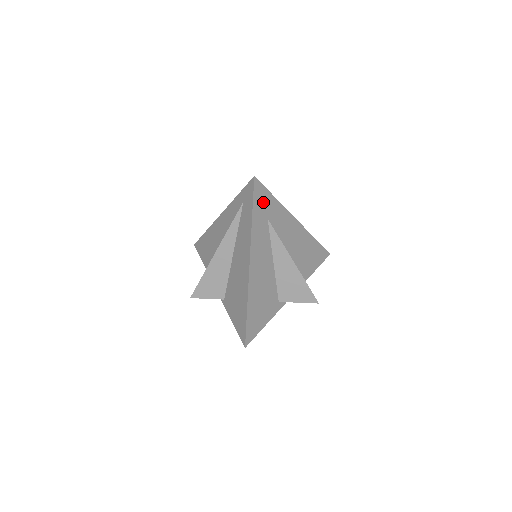
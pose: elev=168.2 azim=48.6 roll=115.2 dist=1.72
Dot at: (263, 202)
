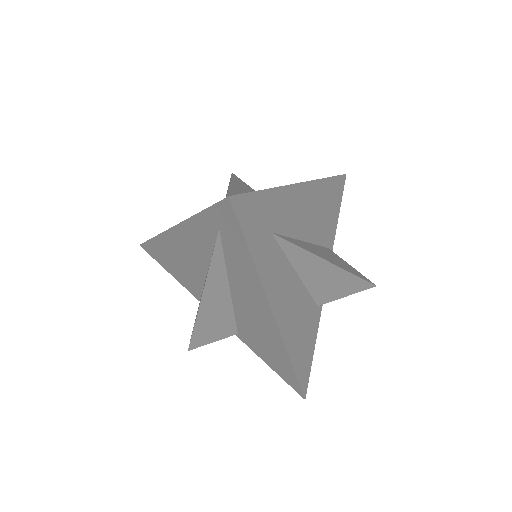
Dot at: (257, 218)
